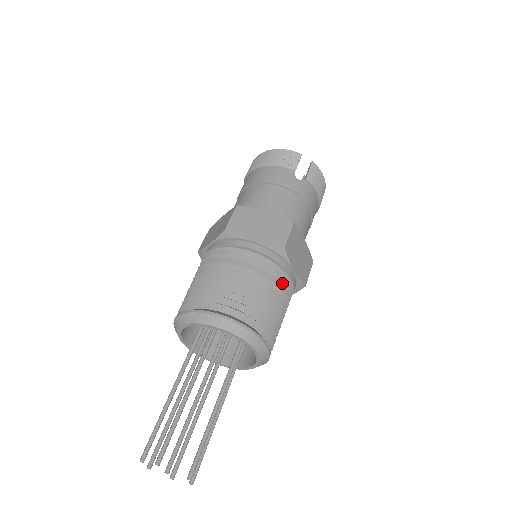
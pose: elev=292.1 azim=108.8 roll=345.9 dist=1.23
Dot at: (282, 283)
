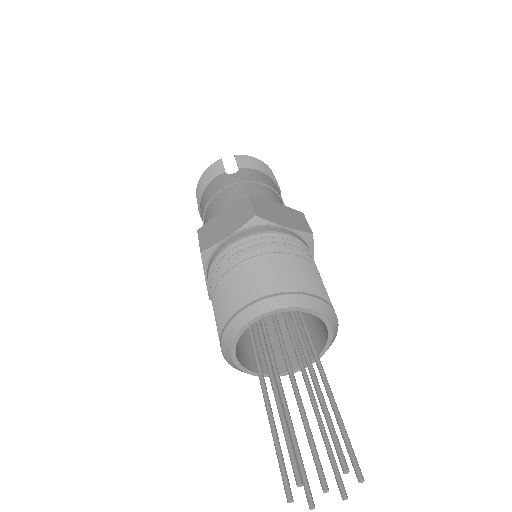
Dot at: (283, 244)
